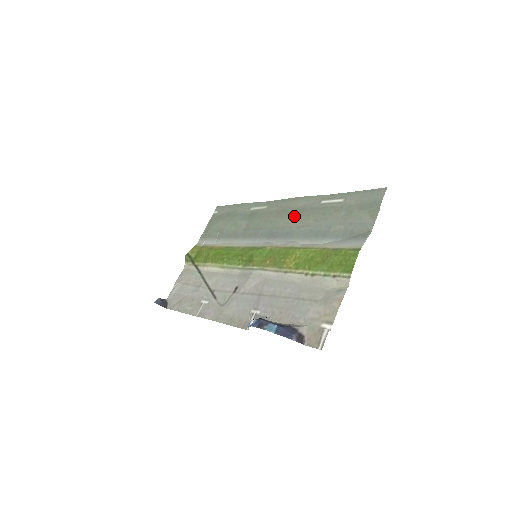
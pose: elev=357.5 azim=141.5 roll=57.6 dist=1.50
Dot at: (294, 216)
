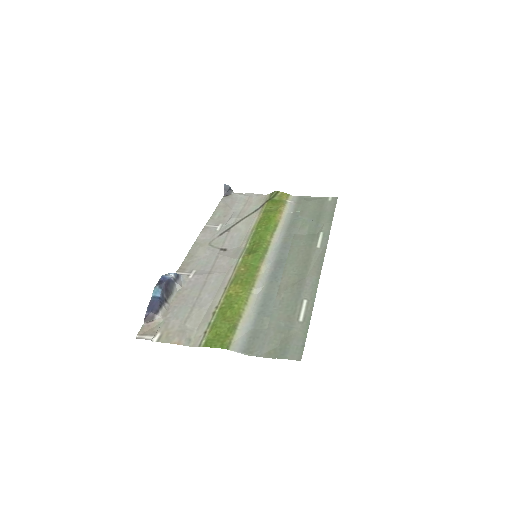
Dot at: (295, 278)
